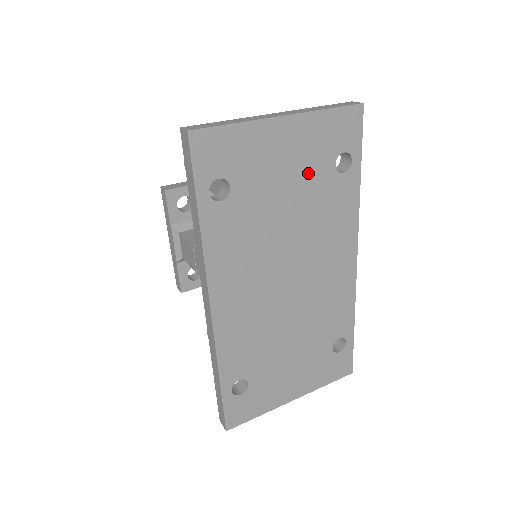
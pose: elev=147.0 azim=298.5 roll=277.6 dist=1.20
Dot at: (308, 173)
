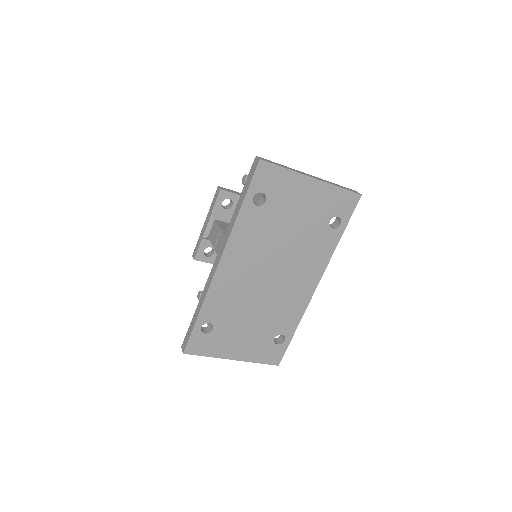
Dot at: (312, 217)
